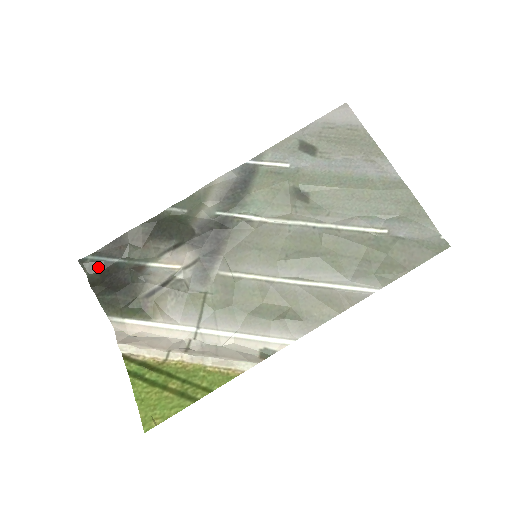
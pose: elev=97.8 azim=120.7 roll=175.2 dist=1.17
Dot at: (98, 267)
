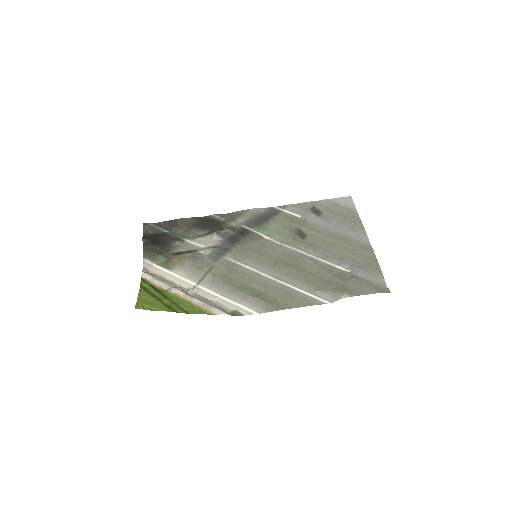
Dot at: (153, 231)
